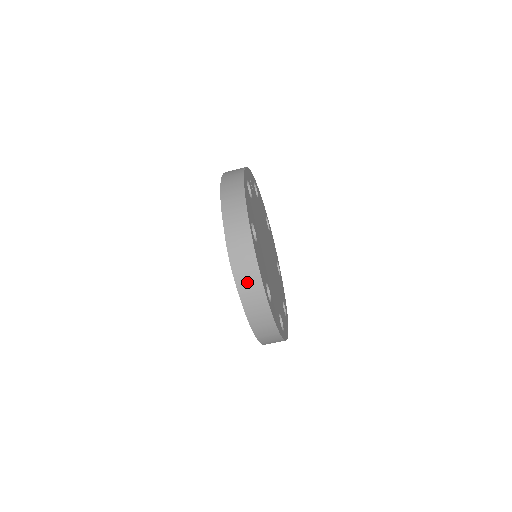
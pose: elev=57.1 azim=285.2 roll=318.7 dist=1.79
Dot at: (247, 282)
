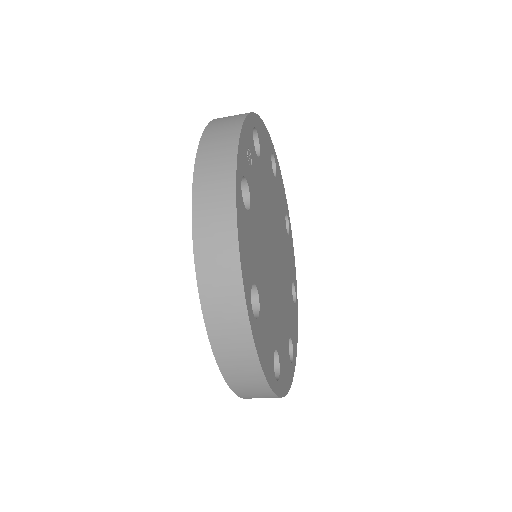
Dot at: (244, 383)
